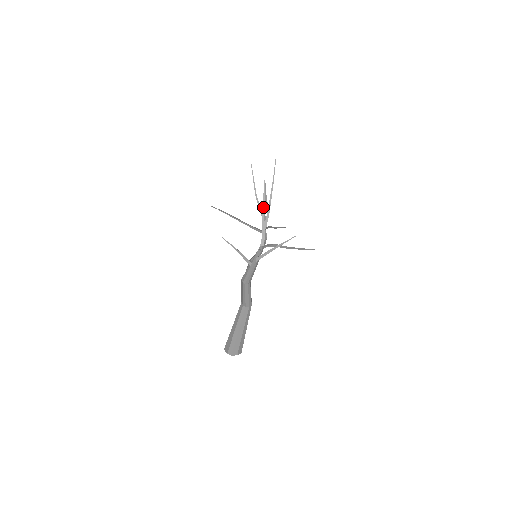
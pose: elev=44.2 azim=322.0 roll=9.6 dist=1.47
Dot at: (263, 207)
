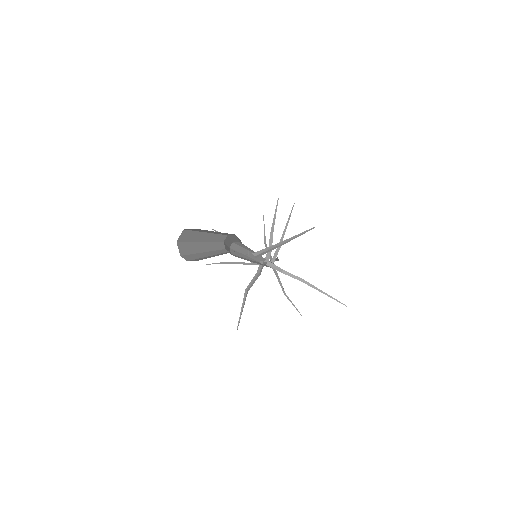
Dot at: (273, 221)
